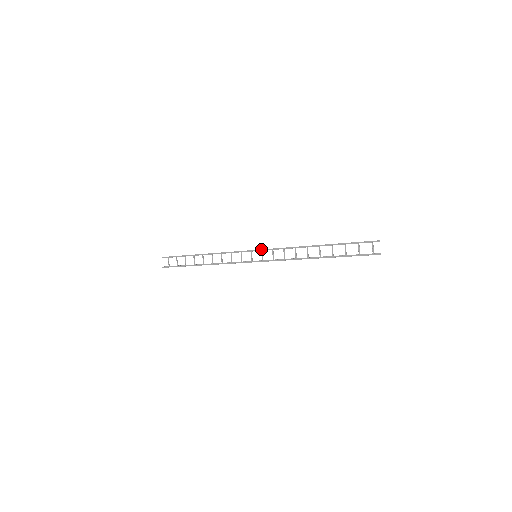
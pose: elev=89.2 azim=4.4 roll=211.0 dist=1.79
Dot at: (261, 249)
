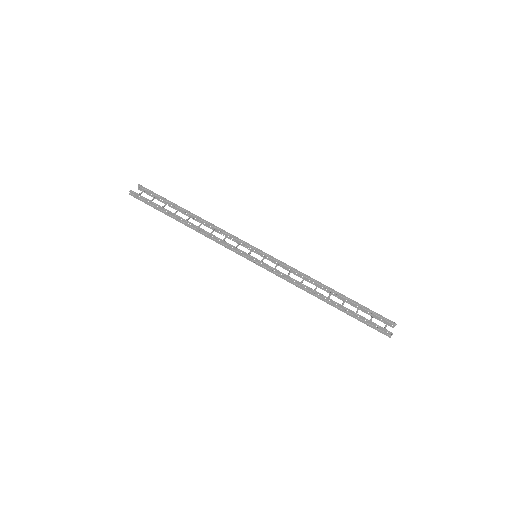
Dot at: occluded
